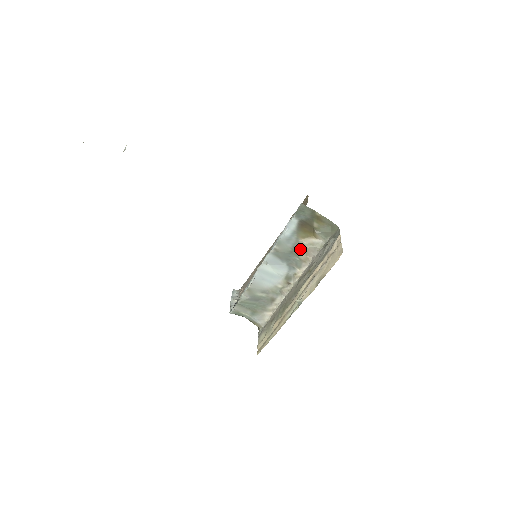
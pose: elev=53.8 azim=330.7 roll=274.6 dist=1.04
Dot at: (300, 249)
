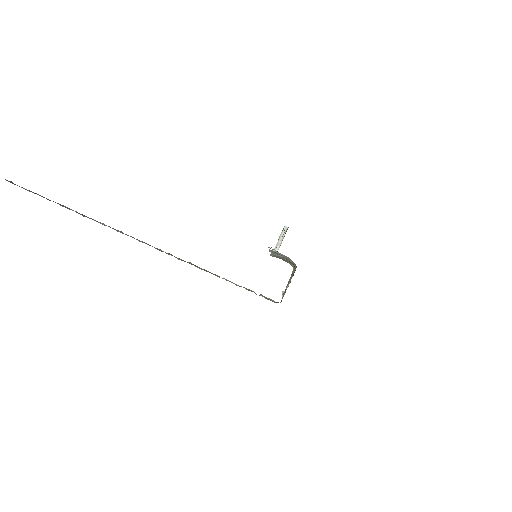
Dot at: occluded
